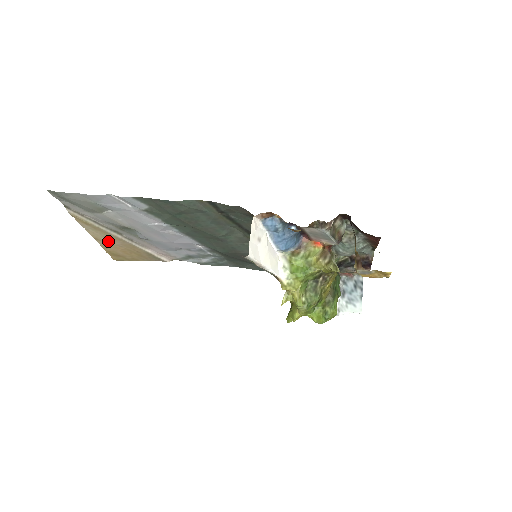
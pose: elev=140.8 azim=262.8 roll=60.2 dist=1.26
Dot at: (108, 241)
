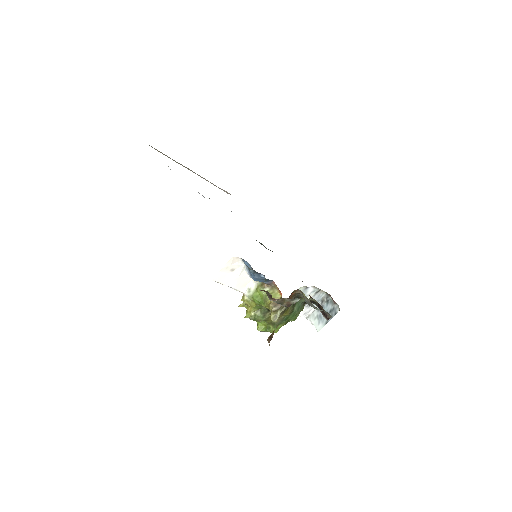
Dot at: occluded
